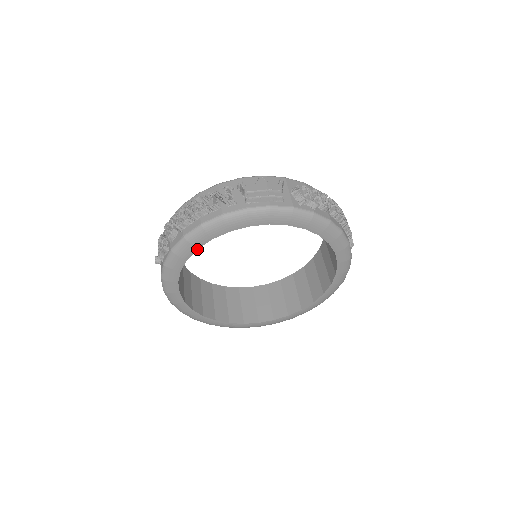
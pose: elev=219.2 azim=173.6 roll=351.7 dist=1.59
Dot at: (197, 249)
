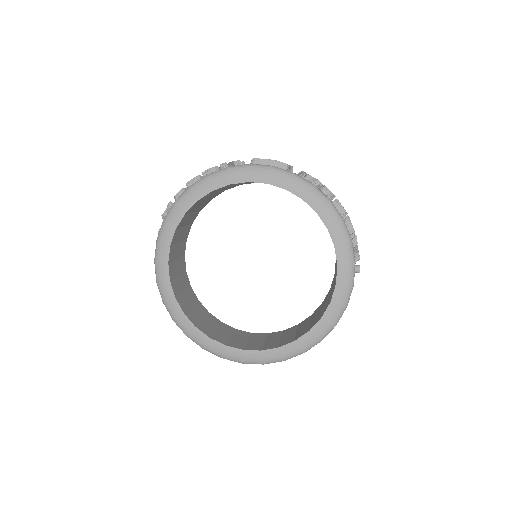
Dot at: (197, 201)
